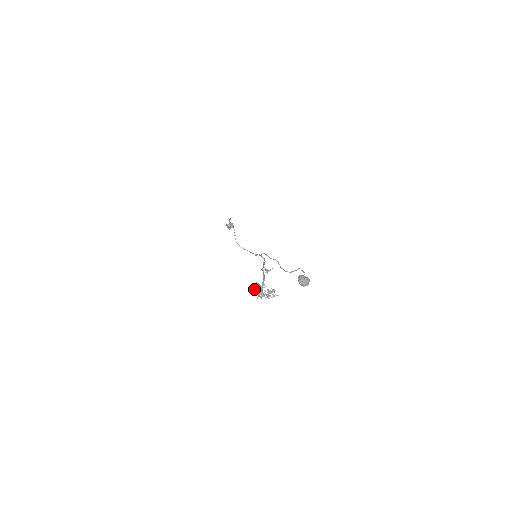
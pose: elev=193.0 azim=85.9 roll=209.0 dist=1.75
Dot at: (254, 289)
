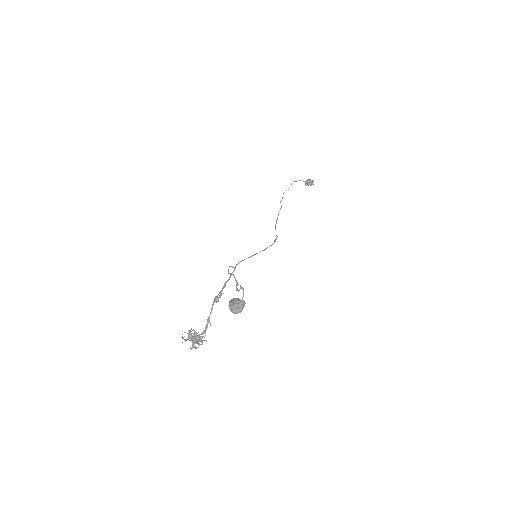
Dot at: (191, 337)
